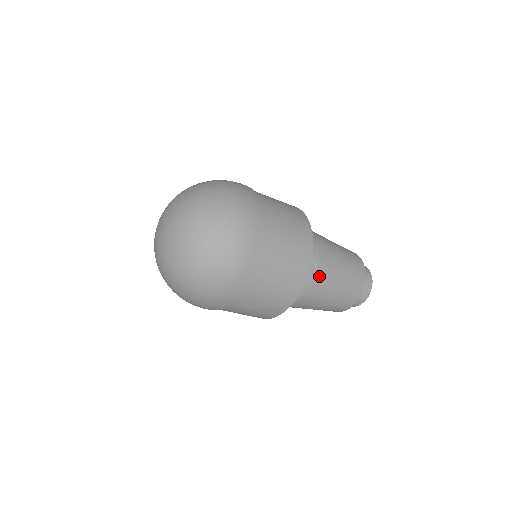
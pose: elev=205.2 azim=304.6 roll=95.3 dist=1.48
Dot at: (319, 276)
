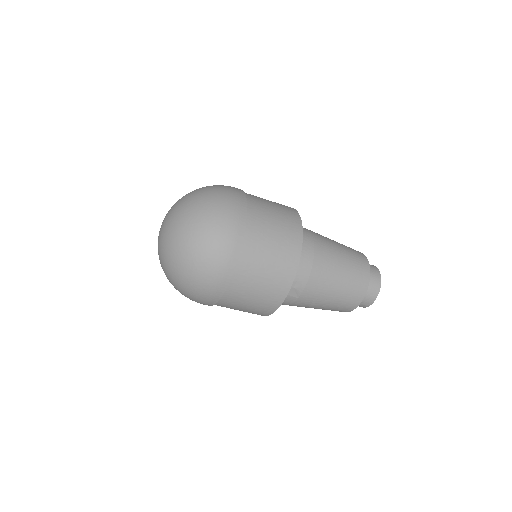
Dot at: (300, 300)
